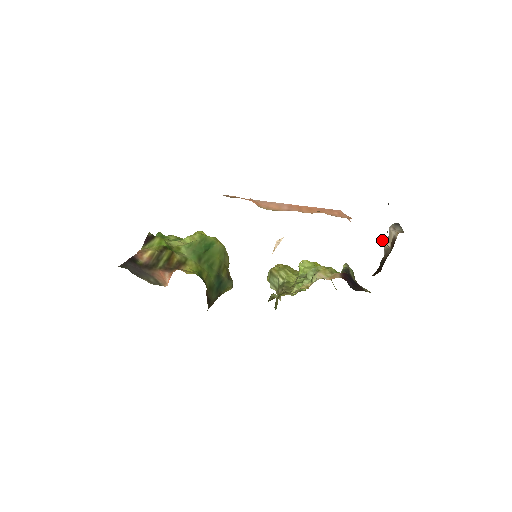
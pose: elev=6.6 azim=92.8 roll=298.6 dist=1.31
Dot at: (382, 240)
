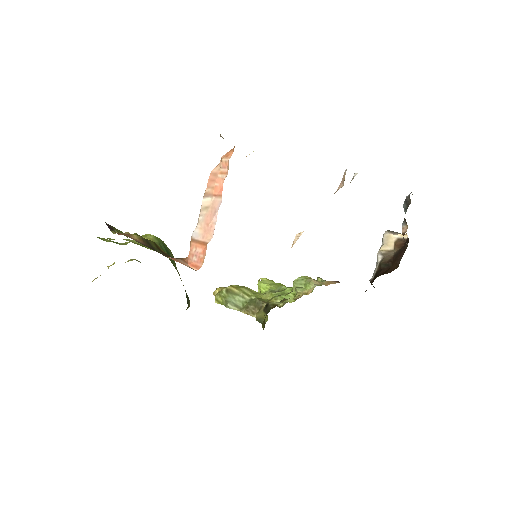
Dot at: occluded
